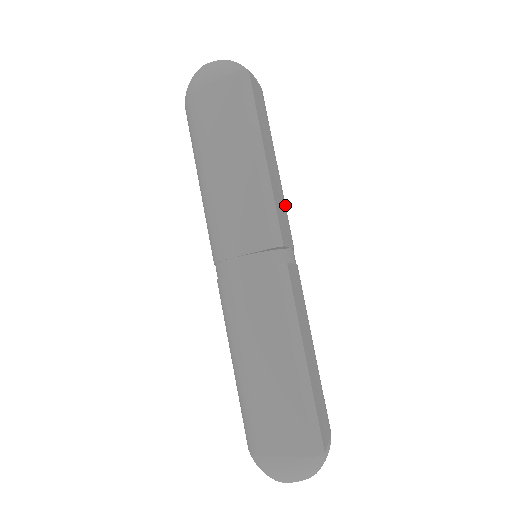
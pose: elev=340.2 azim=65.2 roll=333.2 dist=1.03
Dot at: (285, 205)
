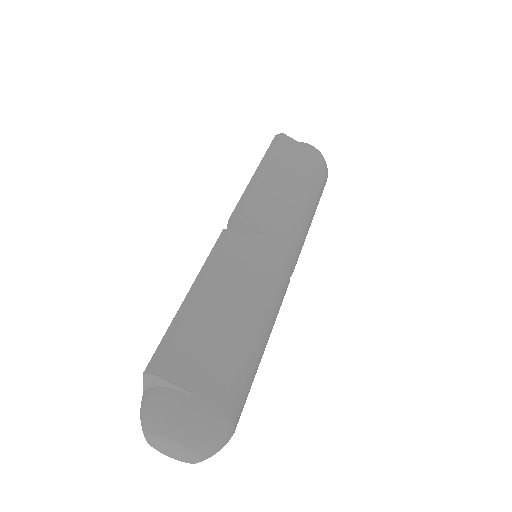
Dot at: (290, 214)
